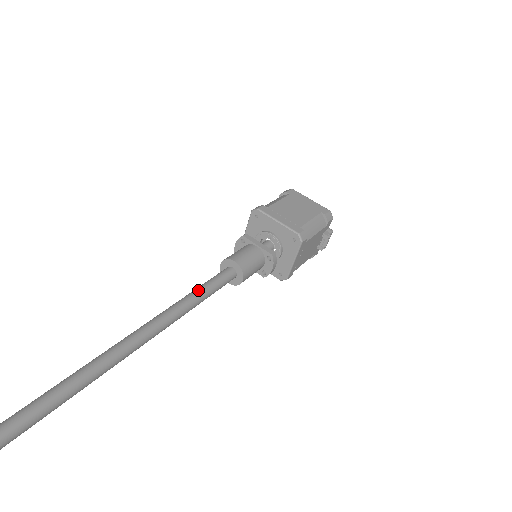
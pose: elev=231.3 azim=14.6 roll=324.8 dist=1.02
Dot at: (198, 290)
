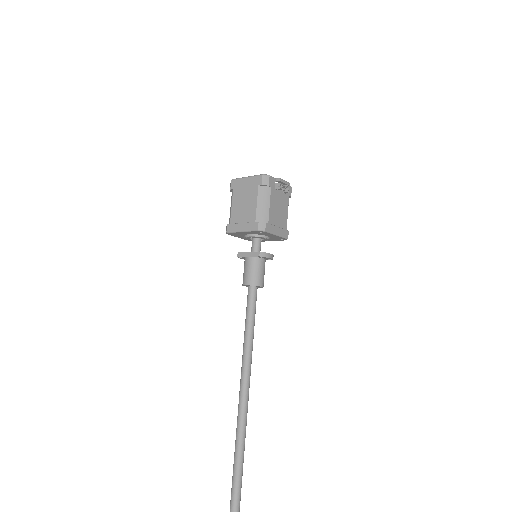
Dot at: (246, 323)
